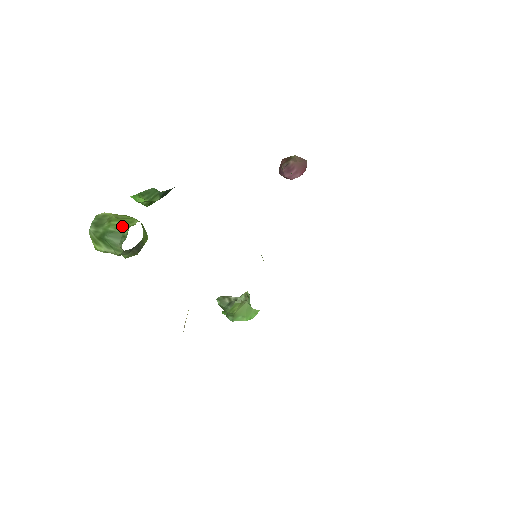
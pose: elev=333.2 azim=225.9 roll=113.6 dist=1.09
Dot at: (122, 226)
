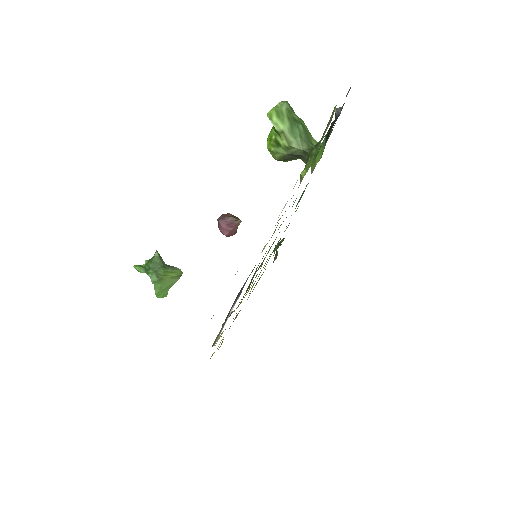
Dot at: occluded
